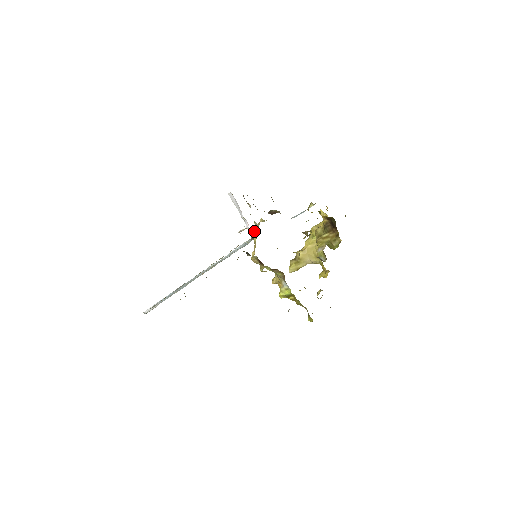
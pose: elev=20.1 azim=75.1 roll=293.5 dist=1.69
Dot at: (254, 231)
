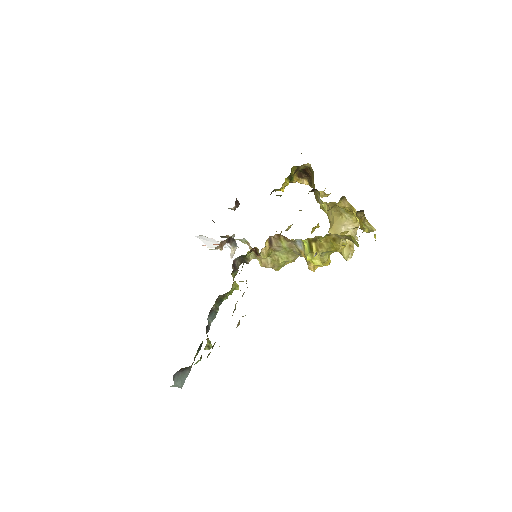
Dot at: (234, 240)
